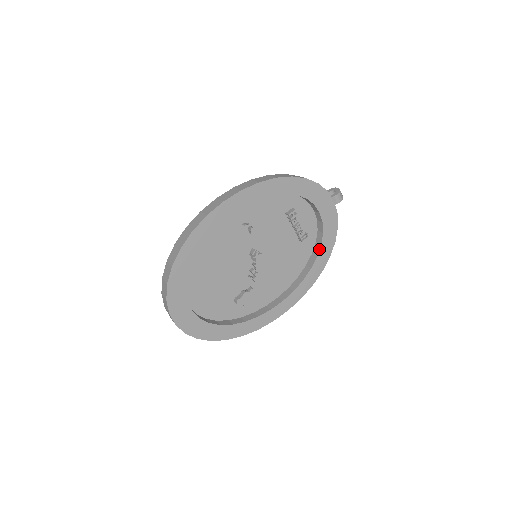
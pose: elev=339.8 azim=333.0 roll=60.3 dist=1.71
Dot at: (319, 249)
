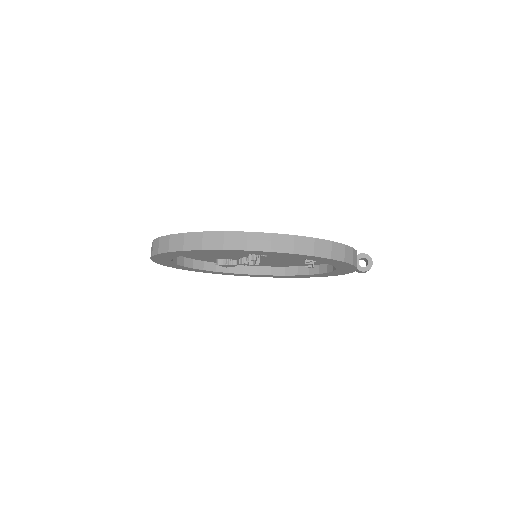
Dot at: (315, 274)
